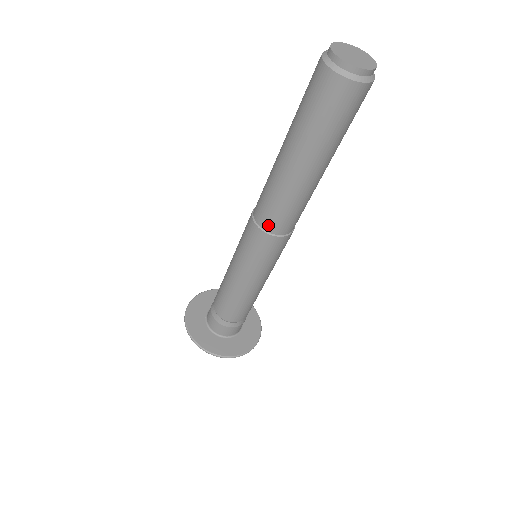
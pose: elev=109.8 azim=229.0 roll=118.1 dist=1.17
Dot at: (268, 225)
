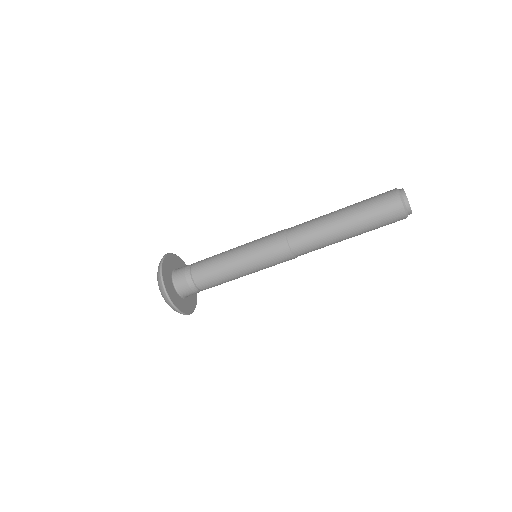
Dot at: (291, 231)
